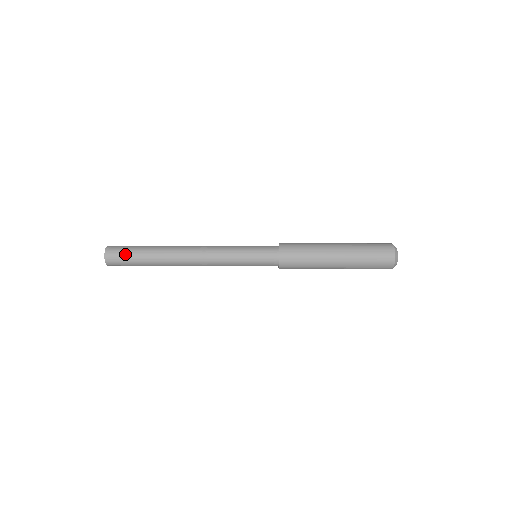
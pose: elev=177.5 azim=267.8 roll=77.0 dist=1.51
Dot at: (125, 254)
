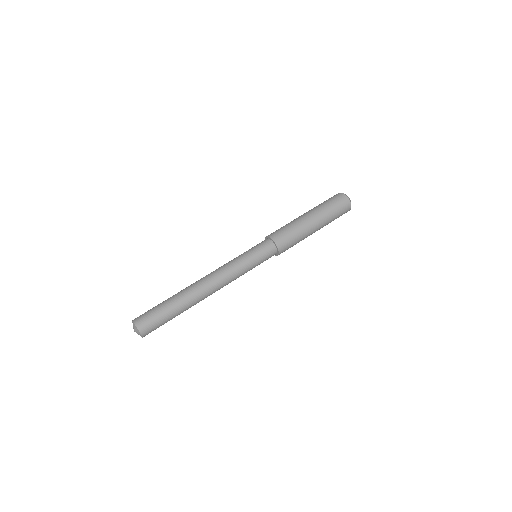
Dot at: (158, 320)
